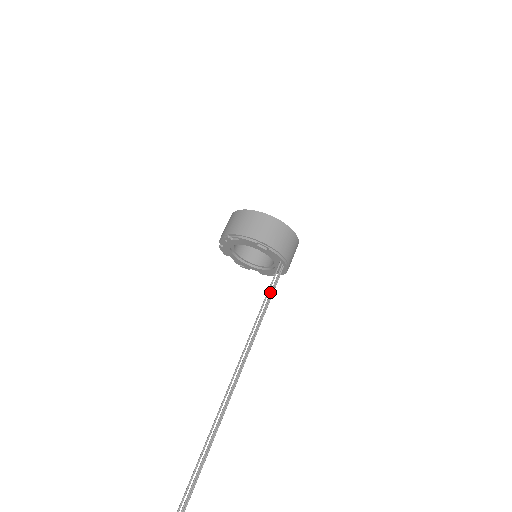
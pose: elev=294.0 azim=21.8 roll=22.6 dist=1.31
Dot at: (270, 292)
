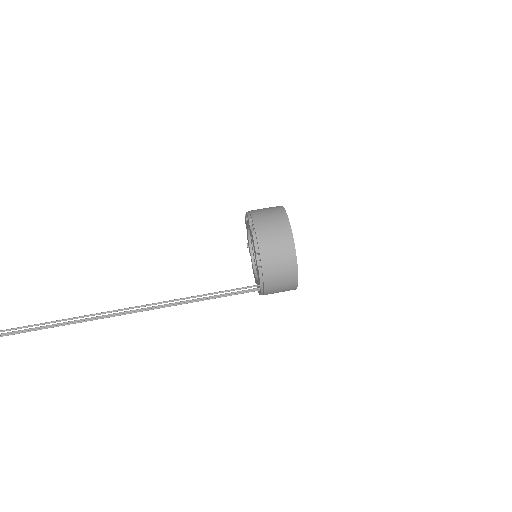
Dot at: (223, 294)
